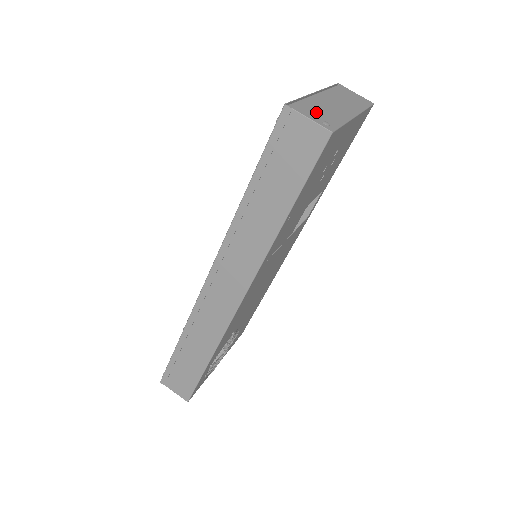
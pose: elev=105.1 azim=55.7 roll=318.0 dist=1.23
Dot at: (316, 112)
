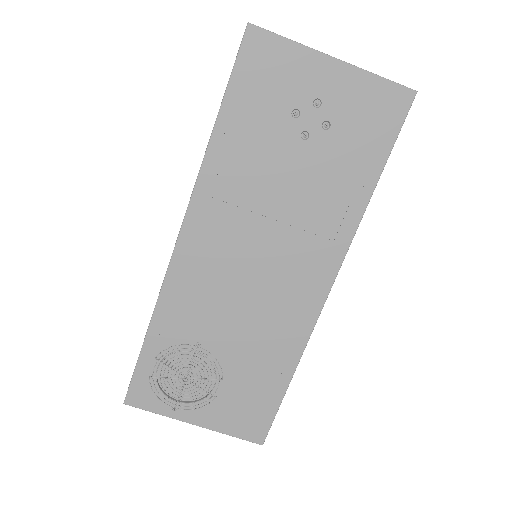
Dot at: occluded
